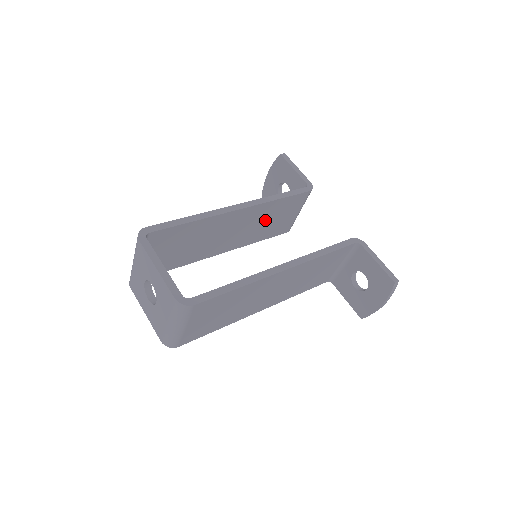
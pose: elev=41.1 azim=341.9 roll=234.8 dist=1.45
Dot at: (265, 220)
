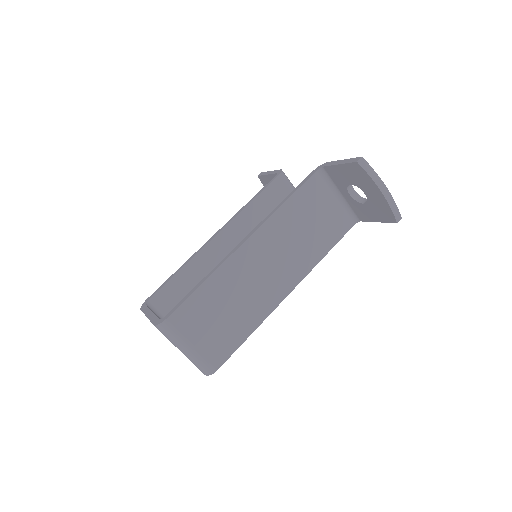
Dot at: occluded
